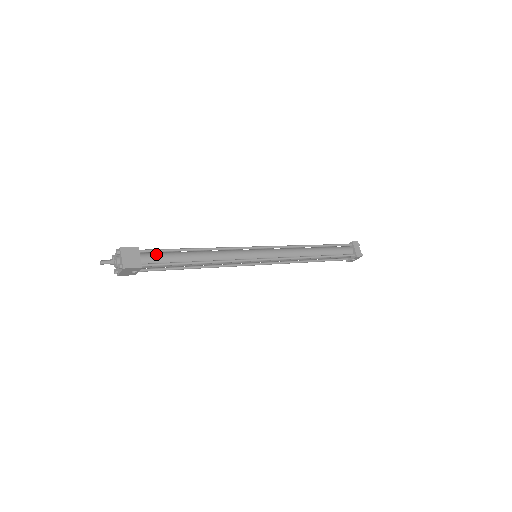
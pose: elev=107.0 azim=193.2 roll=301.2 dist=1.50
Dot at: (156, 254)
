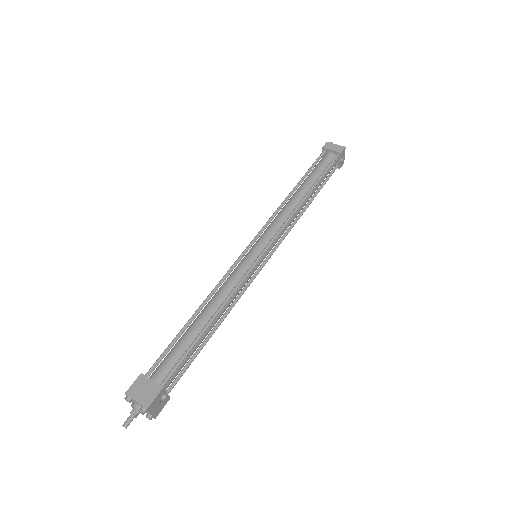
Dot at: (165, 360)
